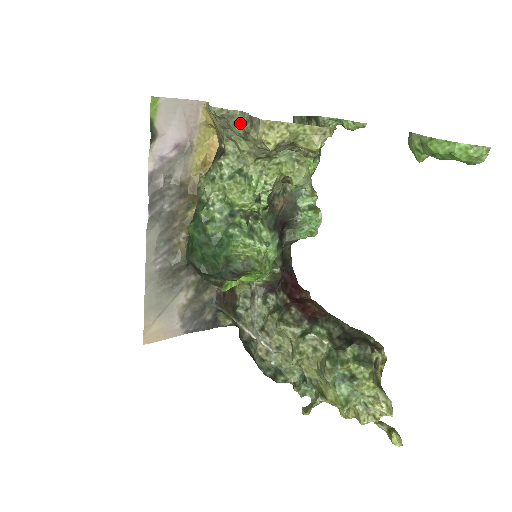
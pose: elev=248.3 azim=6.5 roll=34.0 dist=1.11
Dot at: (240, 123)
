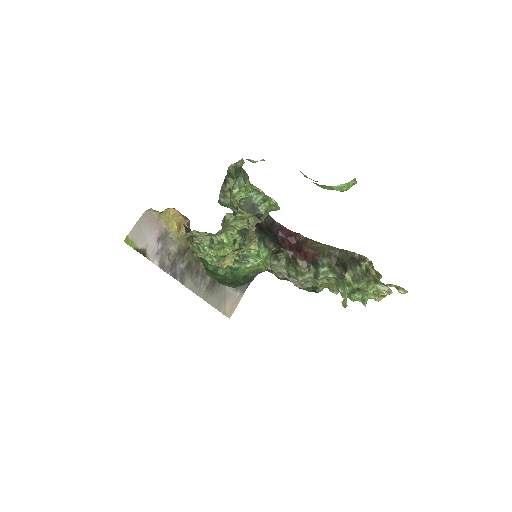
Dot at: (194, 235)
